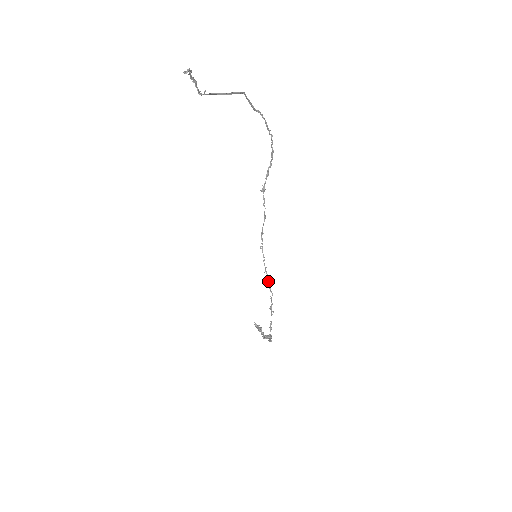
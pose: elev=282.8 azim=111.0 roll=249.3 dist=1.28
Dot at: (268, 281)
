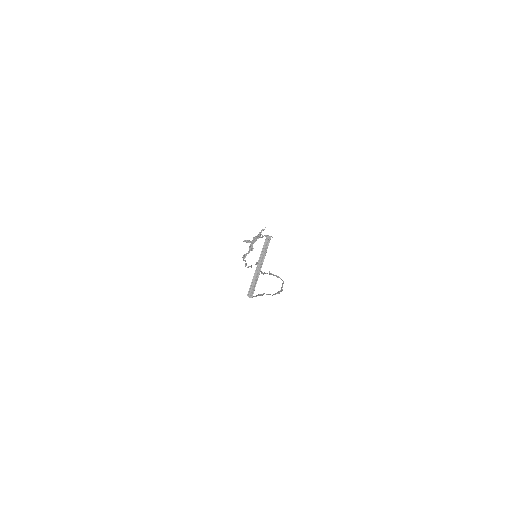
Dot at: (250, 266)
